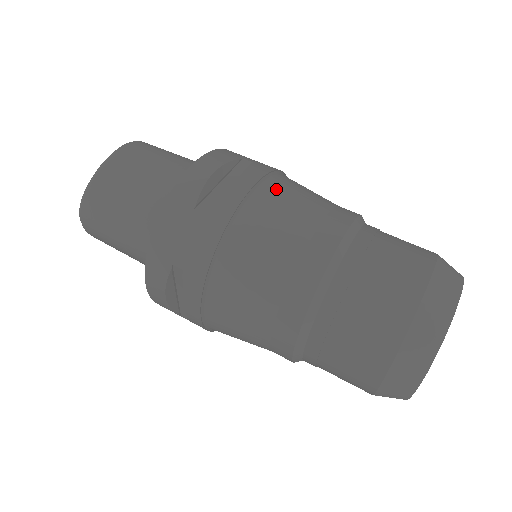
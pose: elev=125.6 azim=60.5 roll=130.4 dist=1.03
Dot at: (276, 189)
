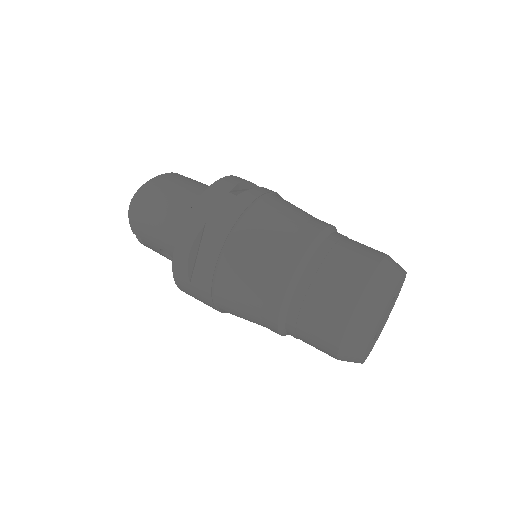
Dot at: (284, 200)
